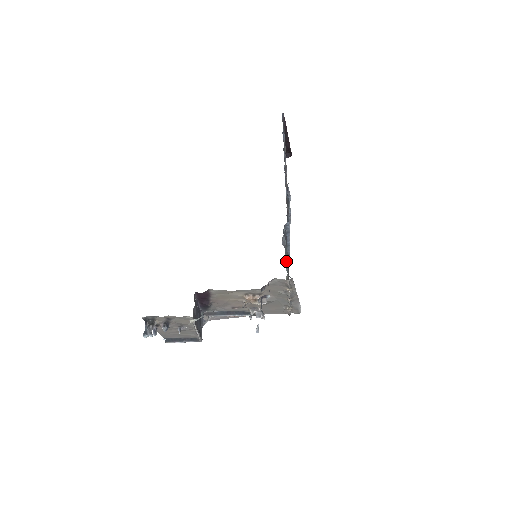
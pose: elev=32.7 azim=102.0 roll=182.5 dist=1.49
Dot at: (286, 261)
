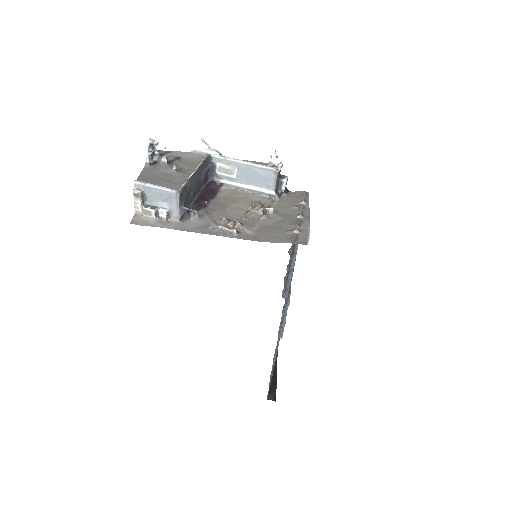
Dot at: occluded
